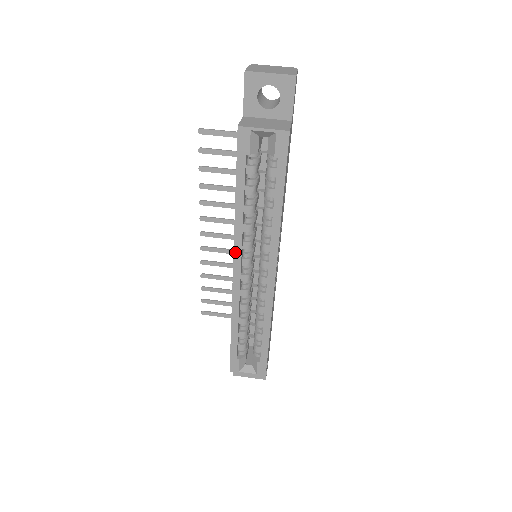
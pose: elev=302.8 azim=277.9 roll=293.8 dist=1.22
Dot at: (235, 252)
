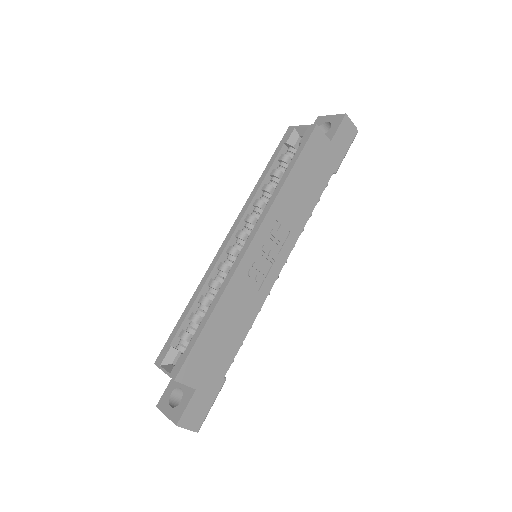
Dot at: (237, 220)
